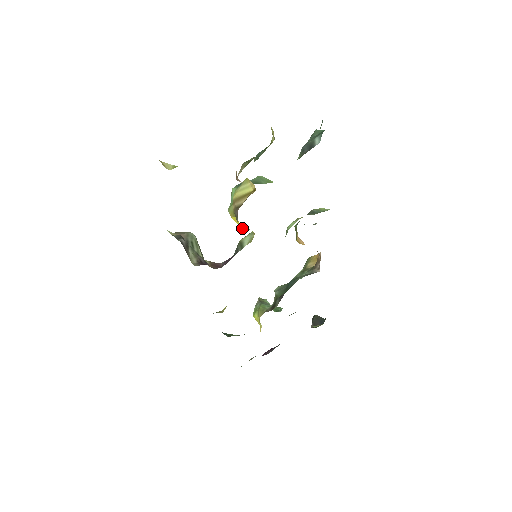
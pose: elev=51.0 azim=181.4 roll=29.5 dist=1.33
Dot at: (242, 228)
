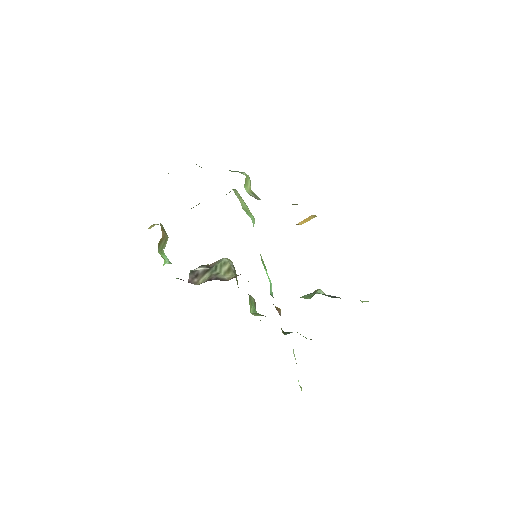
Dot at: occluded
